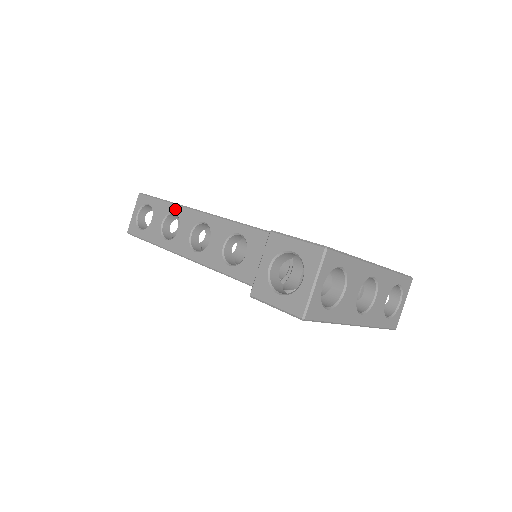
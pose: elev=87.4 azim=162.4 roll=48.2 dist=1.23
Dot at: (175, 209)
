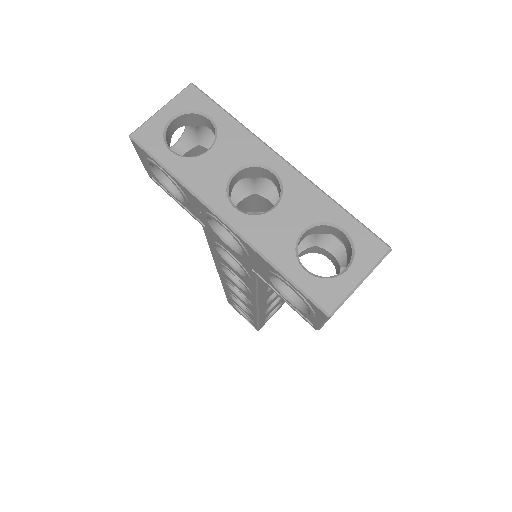
Dot at: occluded
